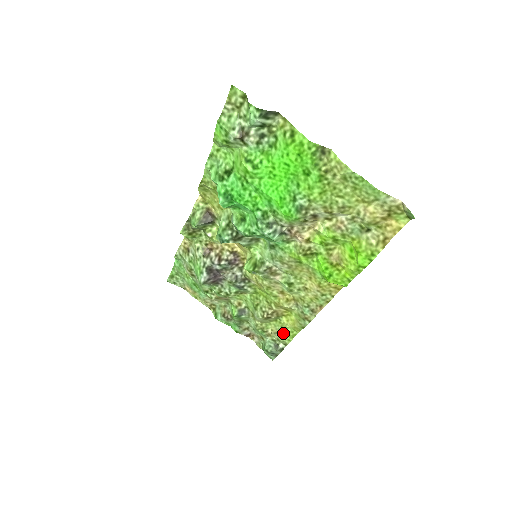
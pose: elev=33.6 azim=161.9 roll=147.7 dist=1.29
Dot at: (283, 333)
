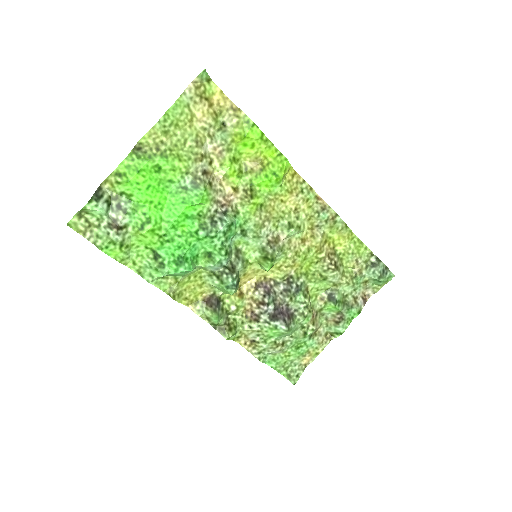
Dot at: (357, 254)
